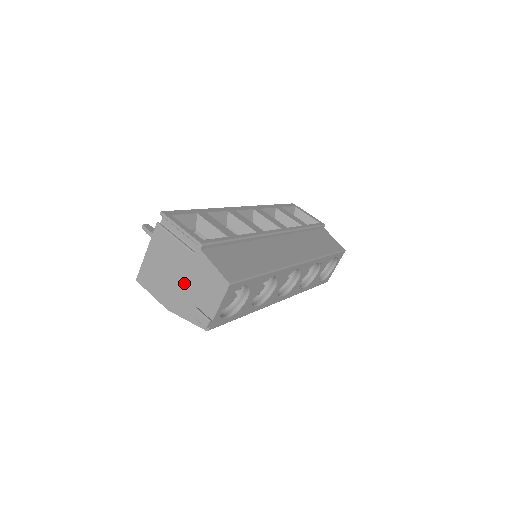
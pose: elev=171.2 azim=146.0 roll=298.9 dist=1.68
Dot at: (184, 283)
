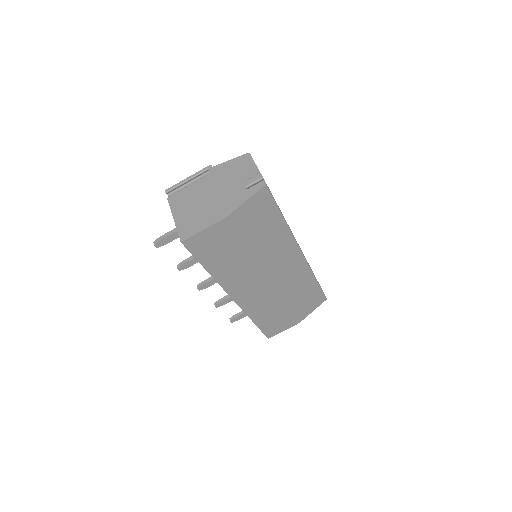
Dot at: (220, 191)
